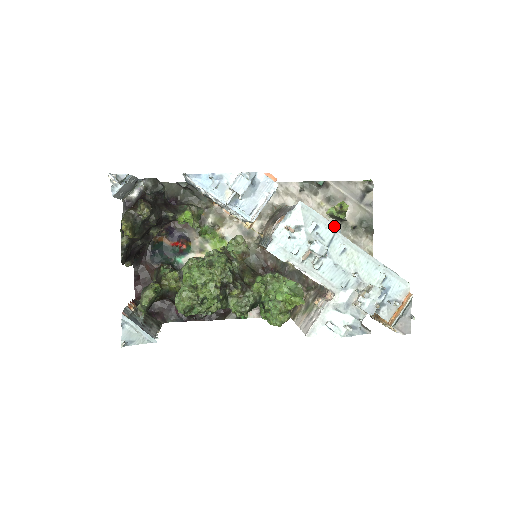
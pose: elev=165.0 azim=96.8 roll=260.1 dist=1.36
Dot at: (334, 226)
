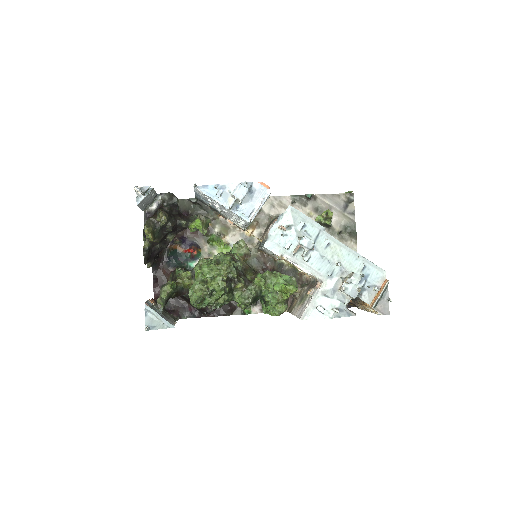
Dot at: (319, 225)
